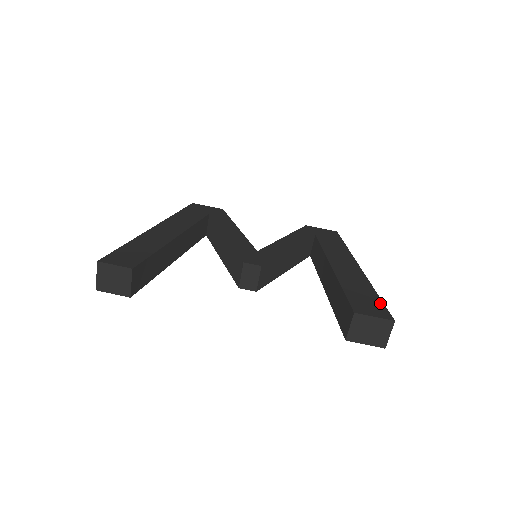
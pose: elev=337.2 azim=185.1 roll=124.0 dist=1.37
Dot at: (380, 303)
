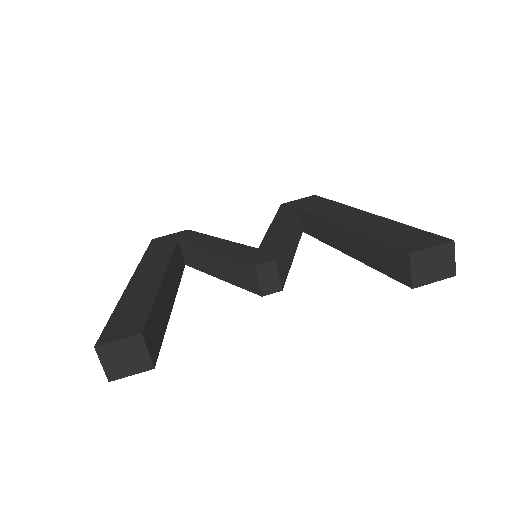
Dot at: (422, 232)
